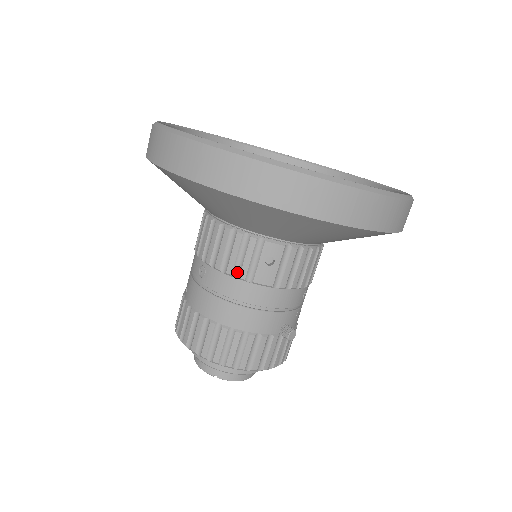
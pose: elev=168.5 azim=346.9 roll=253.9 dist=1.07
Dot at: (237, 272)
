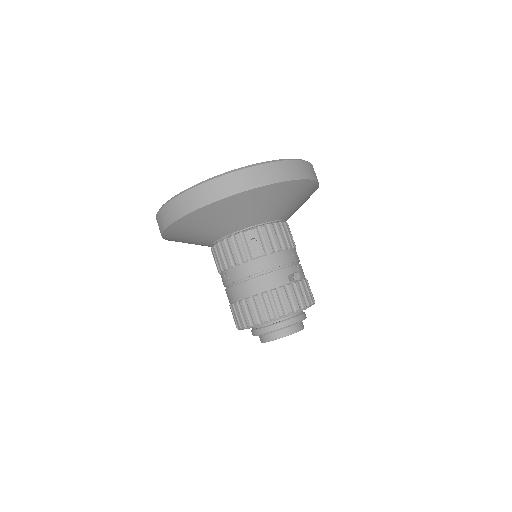
Dot at: (241, 260)
